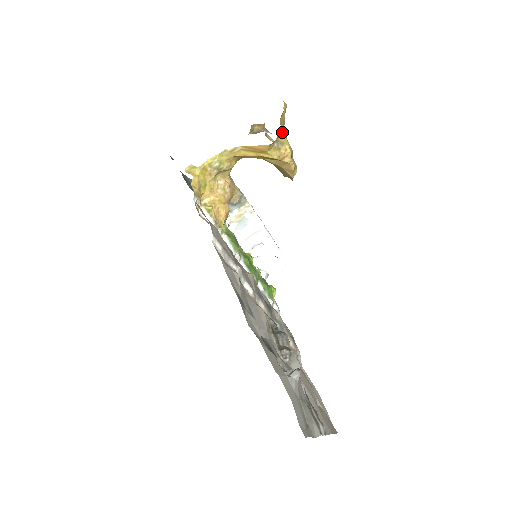
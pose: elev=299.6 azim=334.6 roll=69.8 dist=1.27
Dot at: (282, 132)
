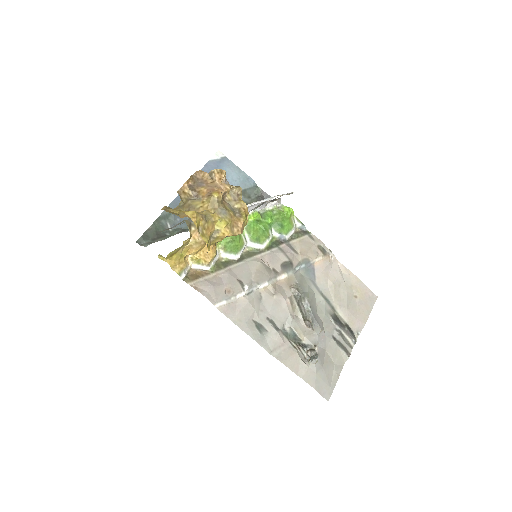
Dot at: (209, 229)
